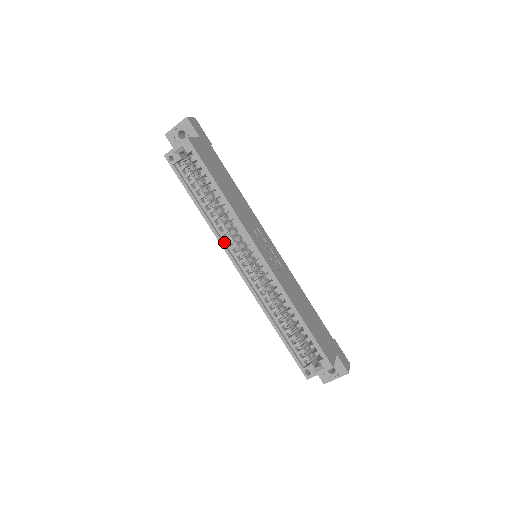
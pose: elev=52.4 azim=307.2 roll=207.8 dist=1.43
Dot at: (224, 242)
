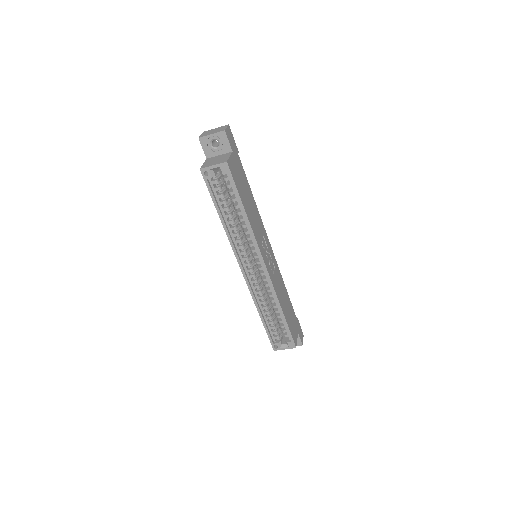
Dot at: (236, 248)
